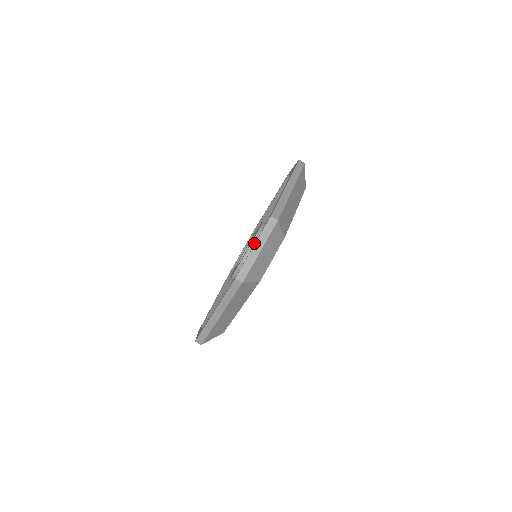
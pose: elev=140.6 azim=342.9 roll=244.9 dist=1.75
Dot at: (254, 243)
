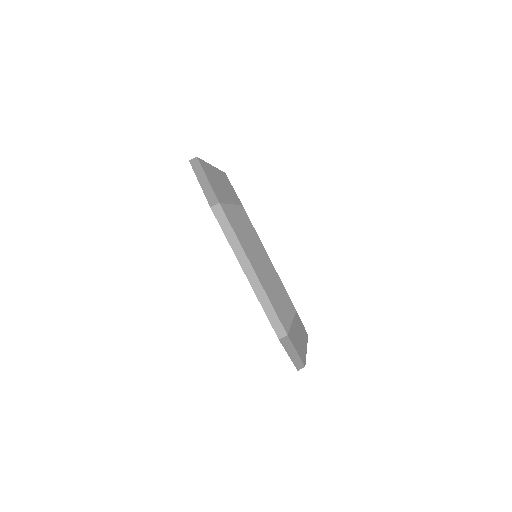
Dot at: occluded
